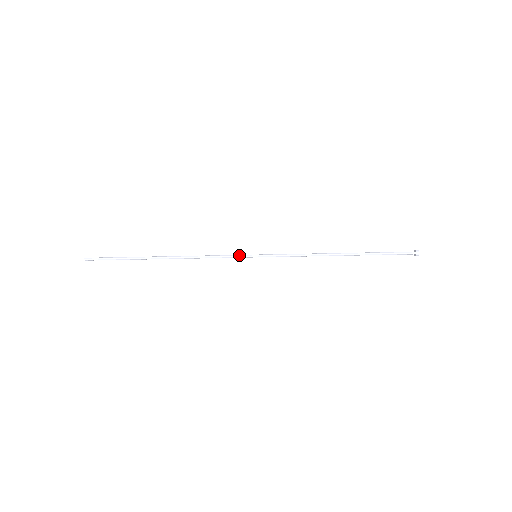
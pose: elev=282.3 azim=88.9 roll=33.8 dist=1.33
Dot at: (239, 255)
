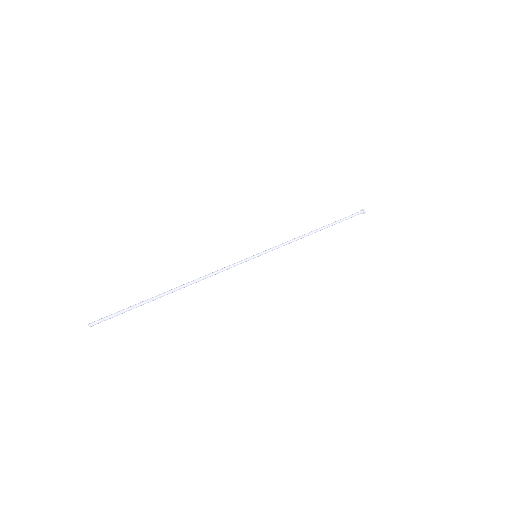
Dot at: (241, 260)
